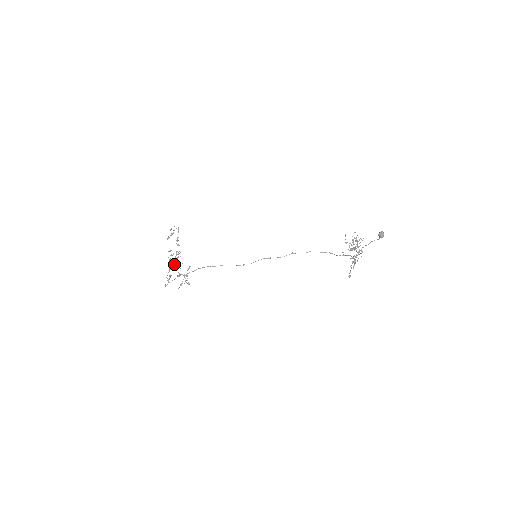
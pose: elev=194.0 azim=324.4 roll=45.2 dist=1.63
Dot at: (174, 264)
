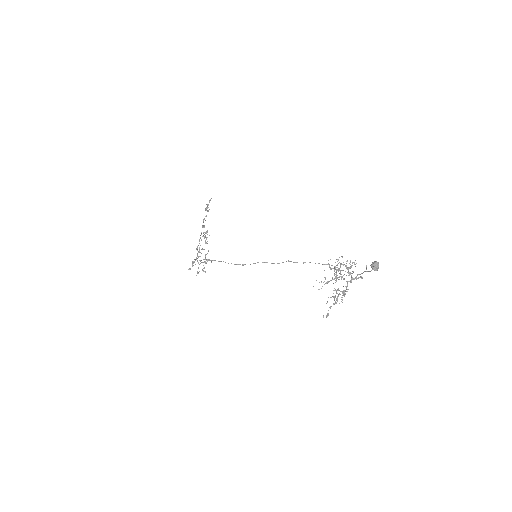
Dot at: (196, 248)
